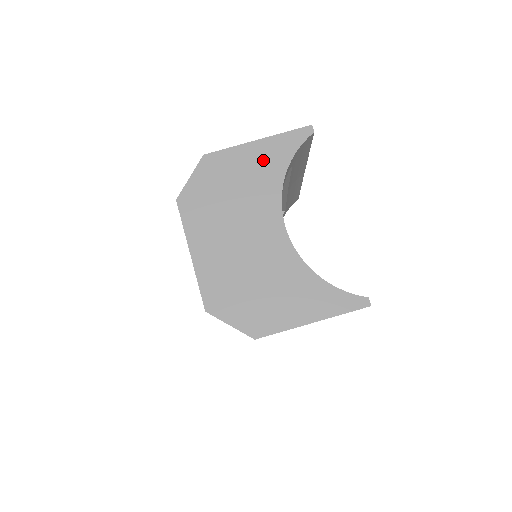
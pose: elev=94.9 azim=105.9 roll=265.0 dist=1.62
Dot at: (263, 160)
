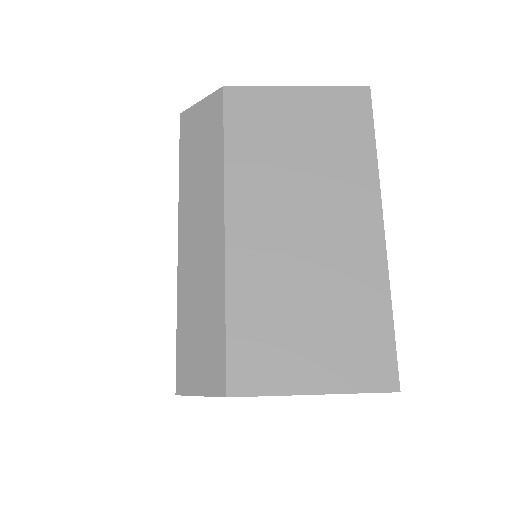
Dot at: occluded
